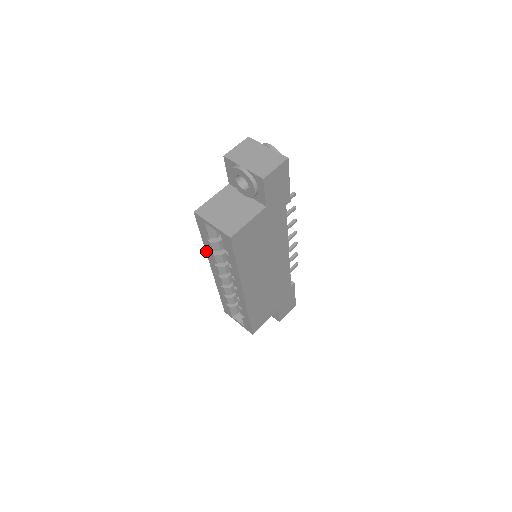
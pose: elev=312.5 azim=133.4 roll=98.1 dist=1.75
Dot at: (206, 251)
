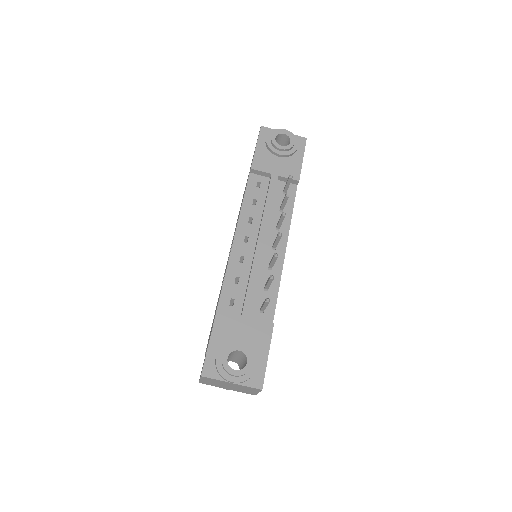
Dot at: occluded
